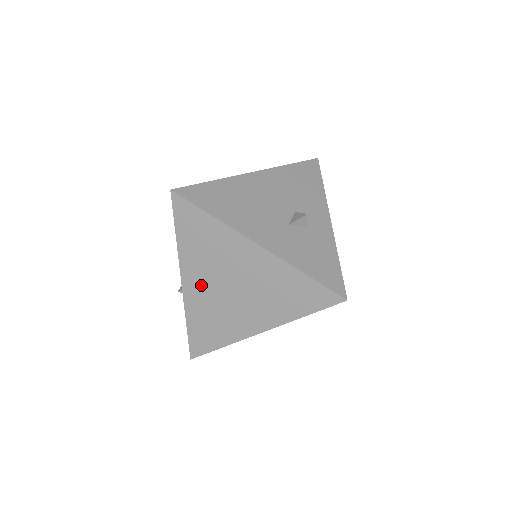
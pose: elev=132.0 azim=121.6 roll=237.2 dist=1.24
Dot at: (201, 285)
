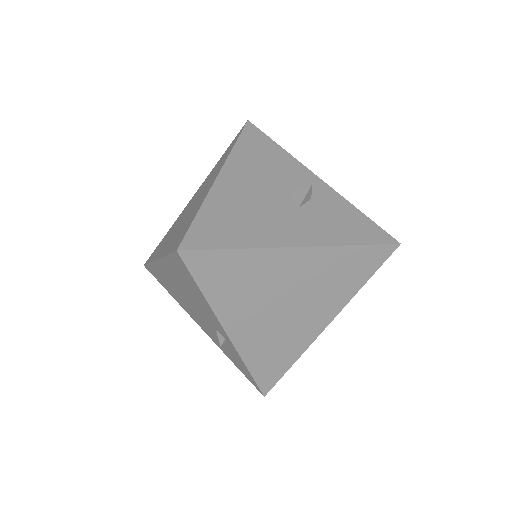
Dot at: (251, 324)
